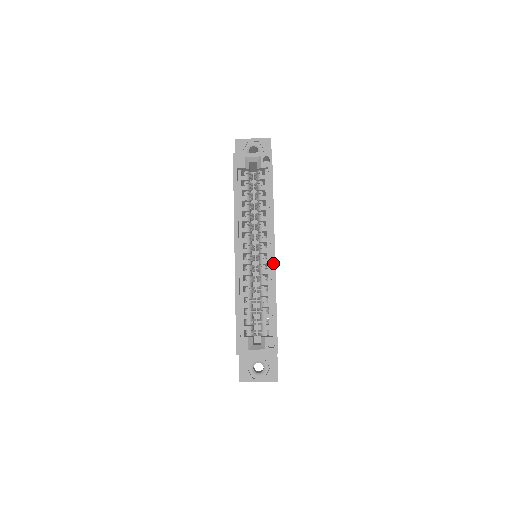
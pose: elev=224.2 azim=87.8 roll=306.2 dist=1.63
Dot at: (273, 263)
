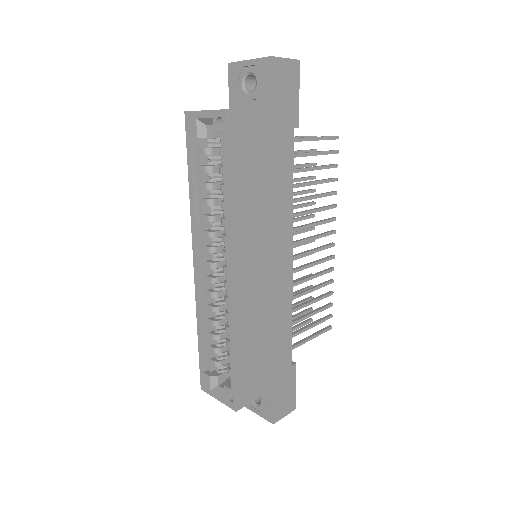
Dot at: (230, 295)
